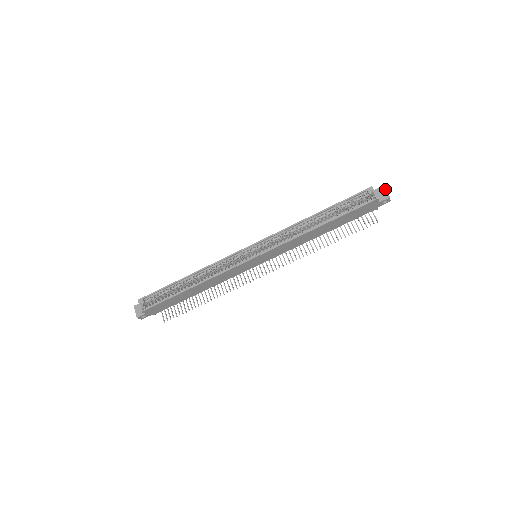
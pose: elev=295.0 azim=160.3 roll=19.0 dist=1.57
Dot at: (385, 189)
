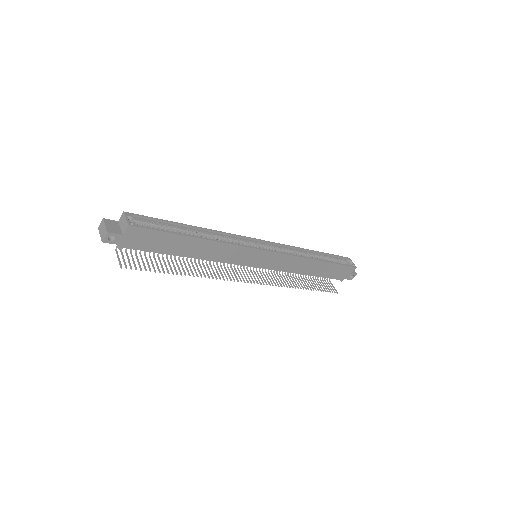
Dot at: occluded
